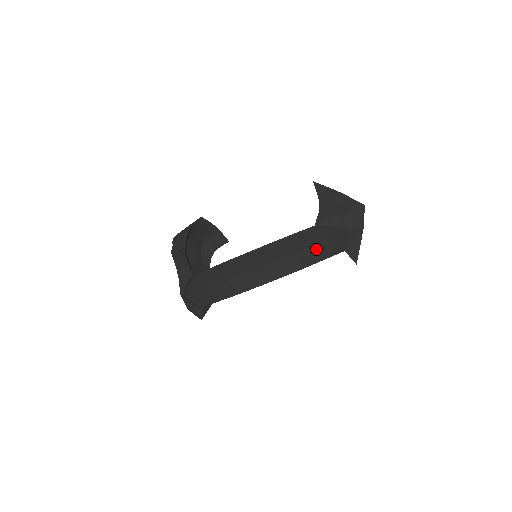
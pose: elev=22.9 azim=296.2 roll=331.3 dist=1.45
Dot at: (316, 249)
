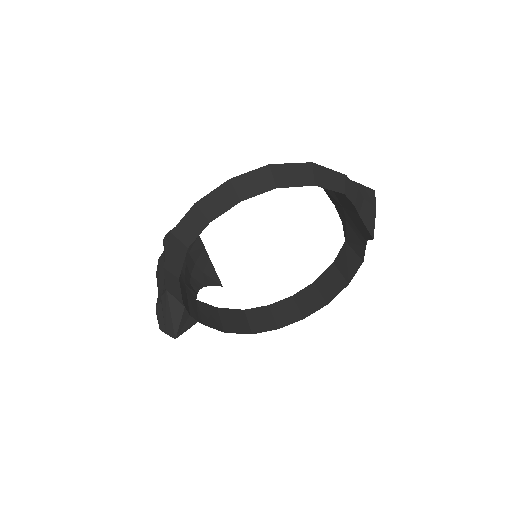
Dot at: (328, 174)
